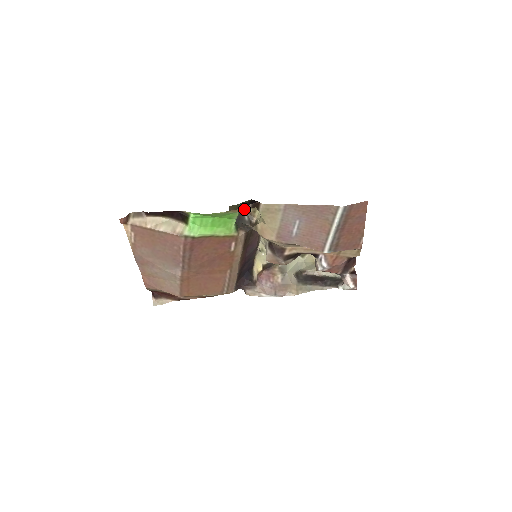
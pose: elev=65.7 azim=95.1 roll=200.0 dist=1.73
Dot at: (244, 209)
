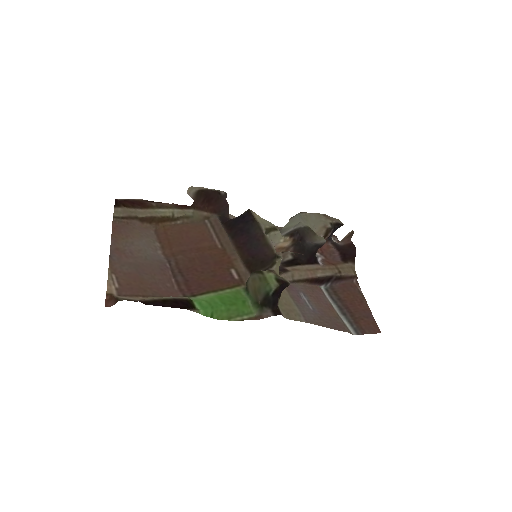
Dot at: (263, 314)
